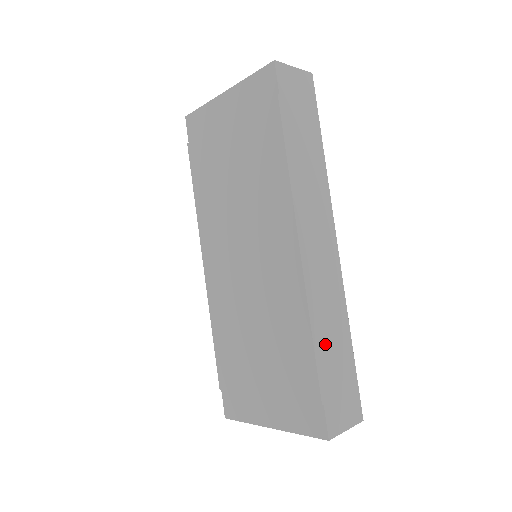
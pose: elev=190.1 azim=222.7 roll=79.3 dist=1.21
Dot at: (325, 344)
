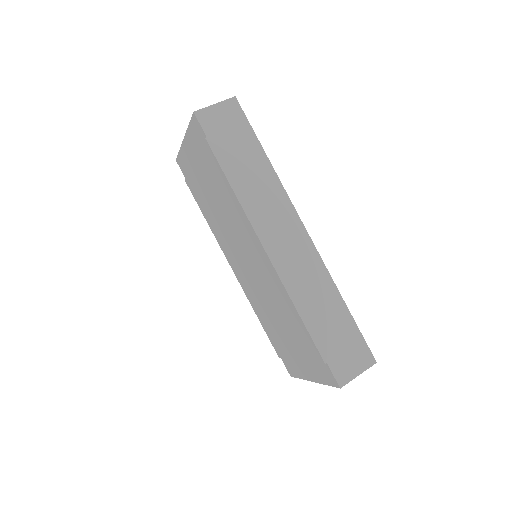
Dot at: (315, 316)
